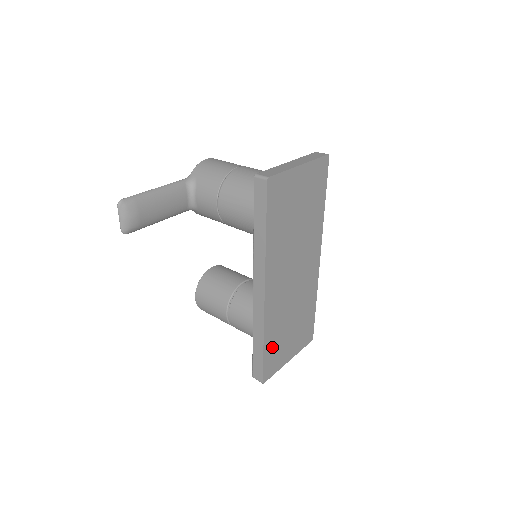
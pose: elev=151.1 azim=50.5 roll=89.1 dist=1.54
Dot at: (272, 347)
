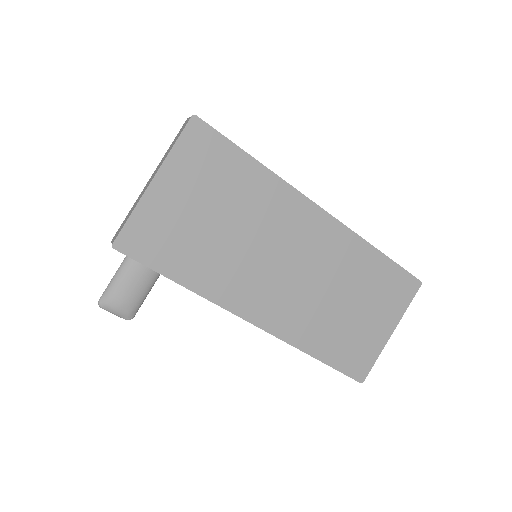
Dot at: (336, 348)
